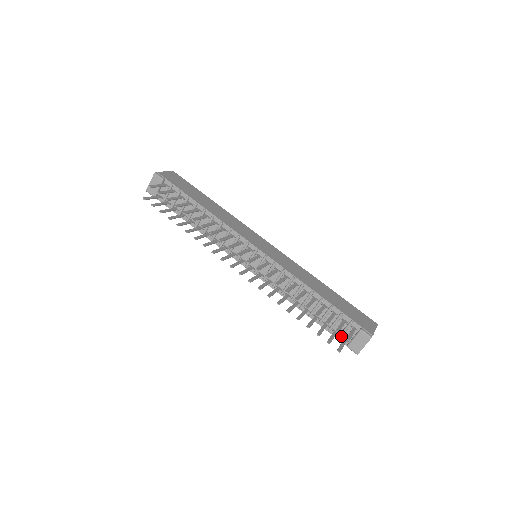
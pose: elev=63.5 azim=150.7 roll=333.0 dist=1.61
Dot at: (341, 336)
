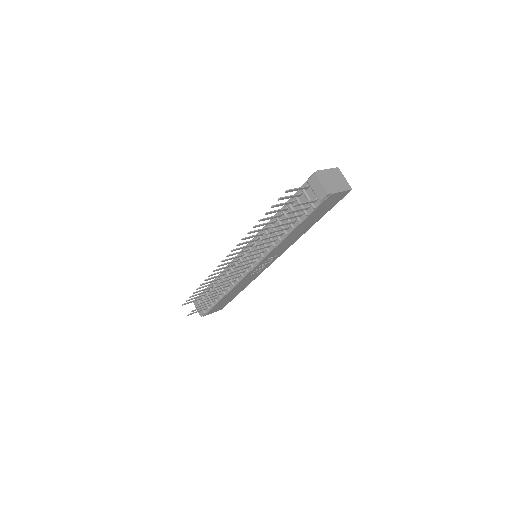
Dot at: (311, 204)
